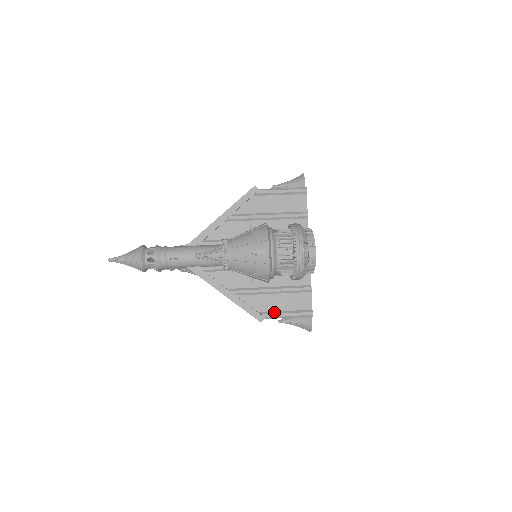
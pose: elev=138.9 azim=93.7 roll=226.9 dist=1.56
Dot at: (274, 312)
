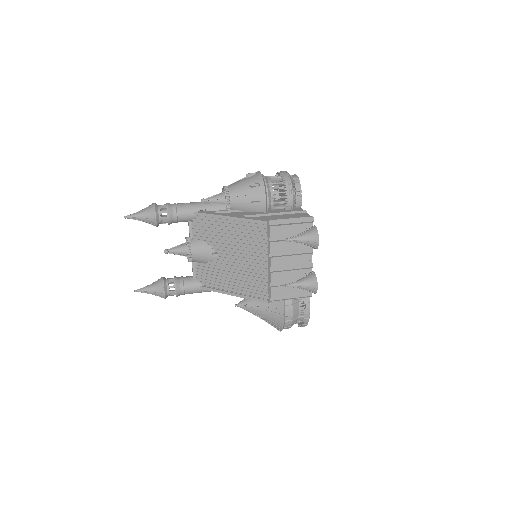
Dot at: (277, 219)
